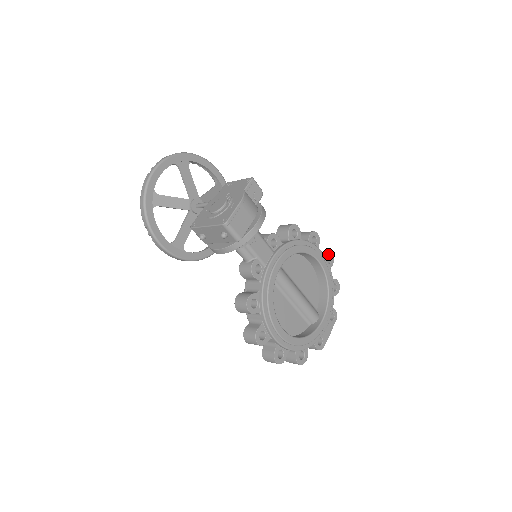
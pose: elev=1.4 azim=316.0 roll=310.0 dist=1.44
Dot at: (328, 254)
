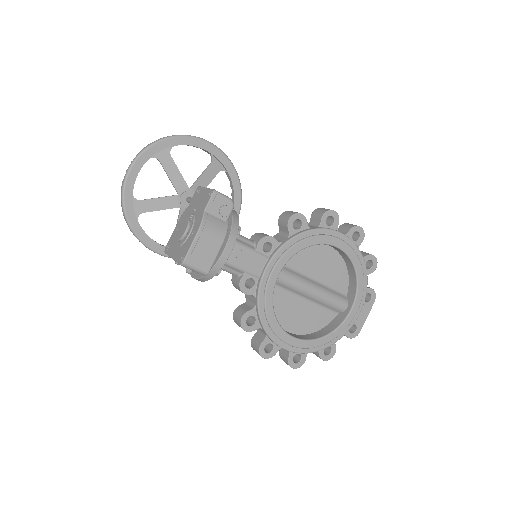
Dot at: (354, 229)
